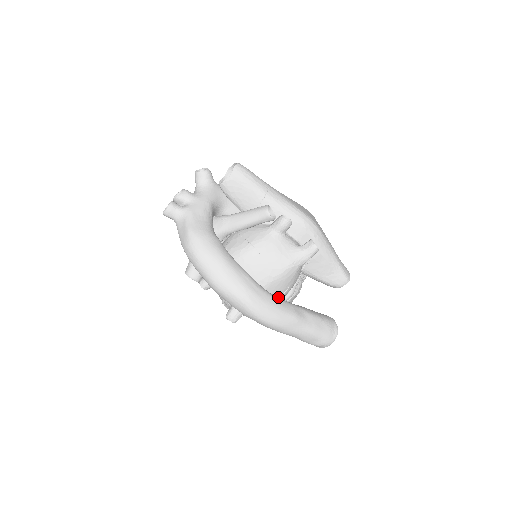
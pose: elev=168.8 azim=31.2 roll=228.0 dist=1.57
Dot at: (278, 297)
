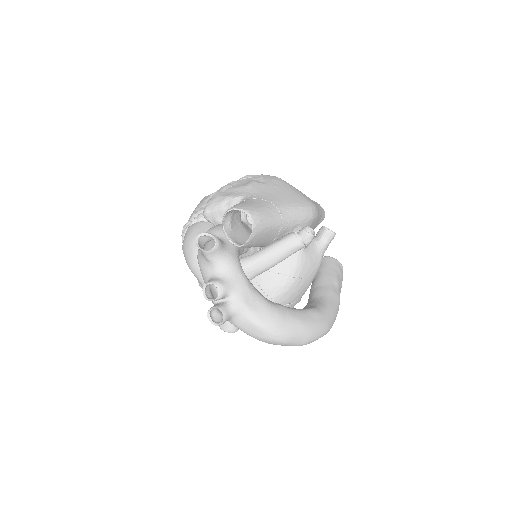
Dot at: occluded
